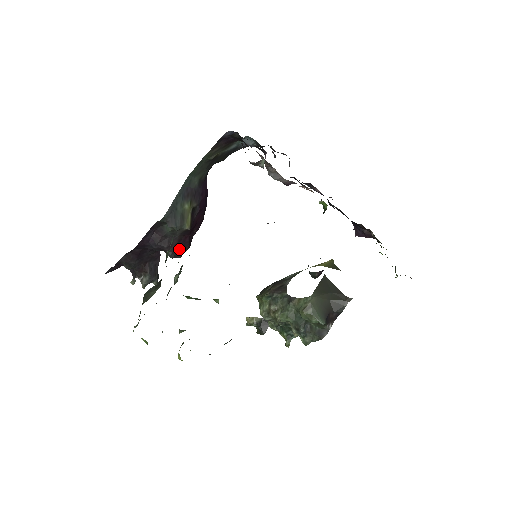
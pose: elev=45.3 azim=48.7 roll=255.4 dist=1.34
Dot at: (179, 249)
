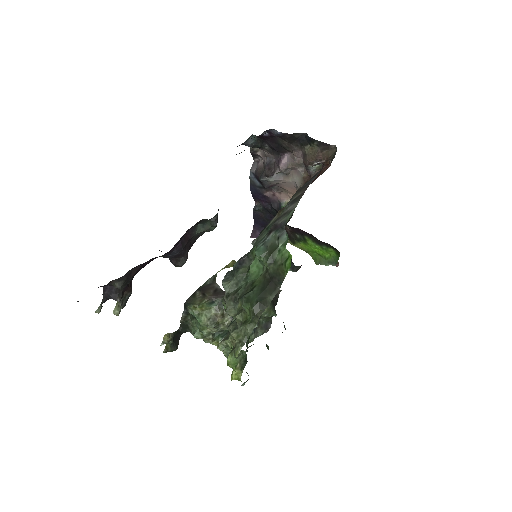
Dot at: occluded
